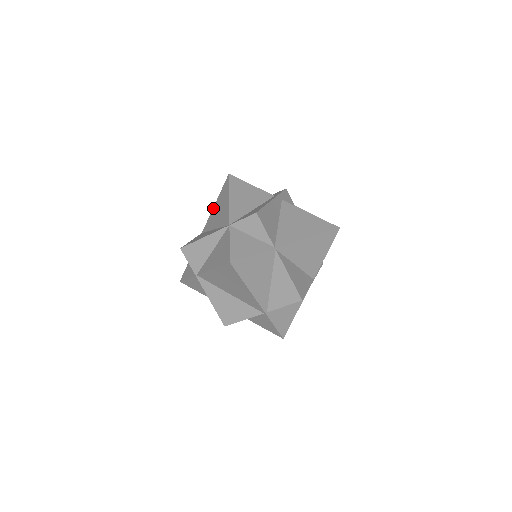
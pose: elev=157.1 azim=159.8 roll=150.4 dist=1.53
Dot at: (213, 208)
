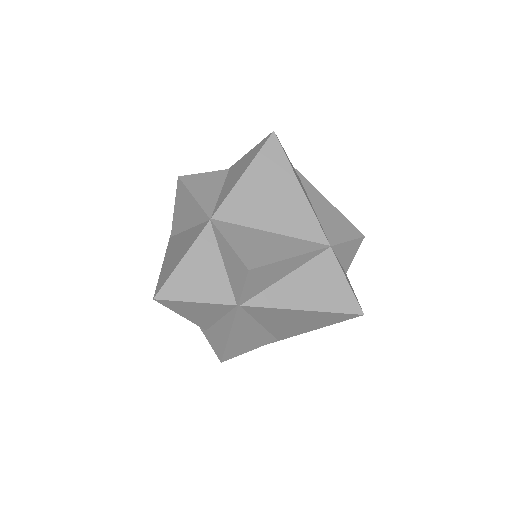
Dot at: (241, 181)
